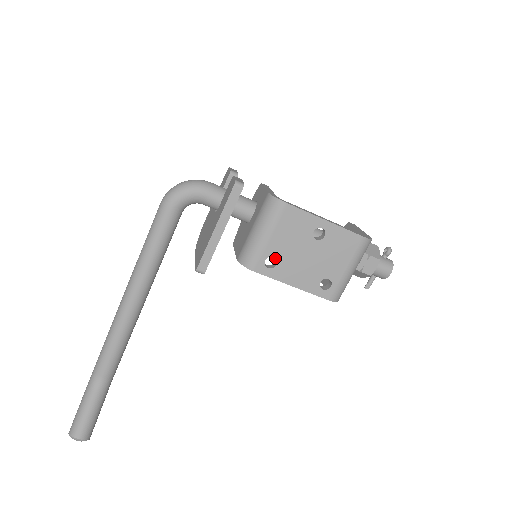
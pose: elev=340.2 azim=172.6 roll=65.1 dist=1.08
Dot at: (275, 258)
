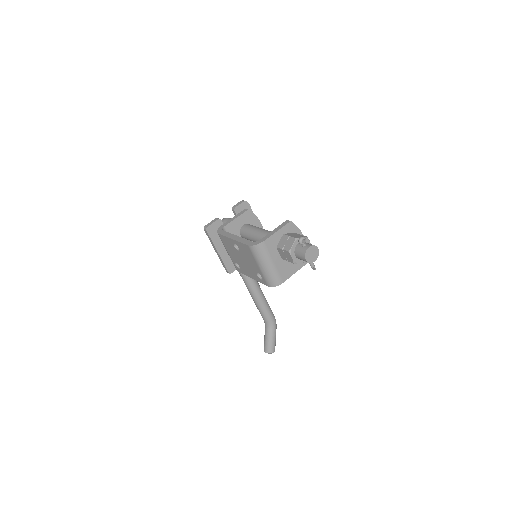
Dot at: occluded
